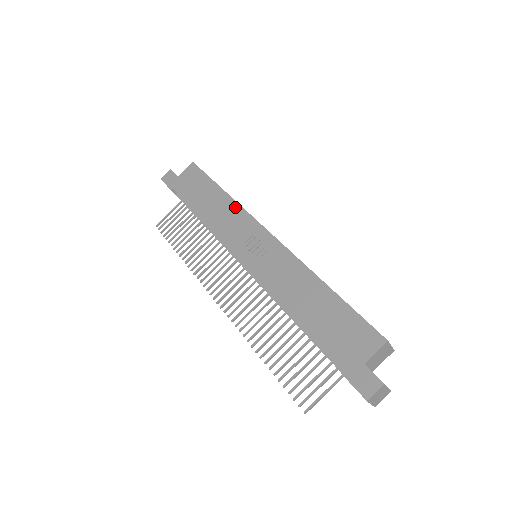
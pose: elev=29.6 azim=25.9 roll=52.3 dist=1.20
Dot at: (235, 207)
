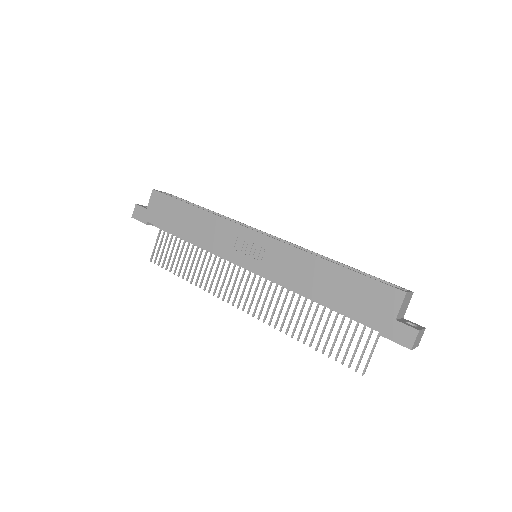
Dot at: (215, 220)
